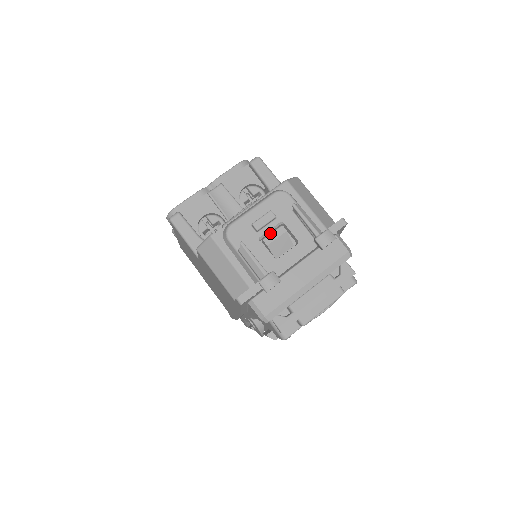
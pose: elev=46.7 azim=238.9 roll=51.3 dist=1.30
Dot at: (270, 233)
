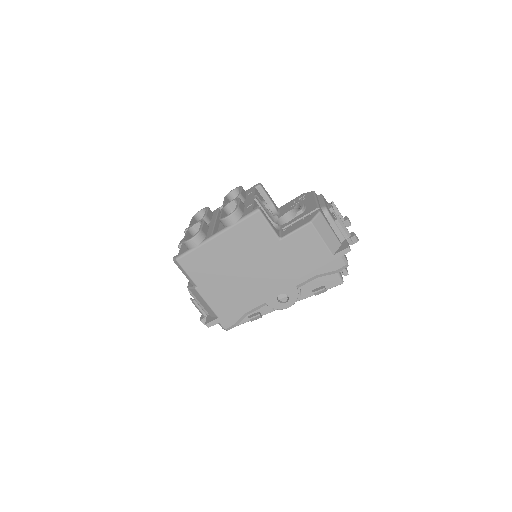
Dot at: occluded
